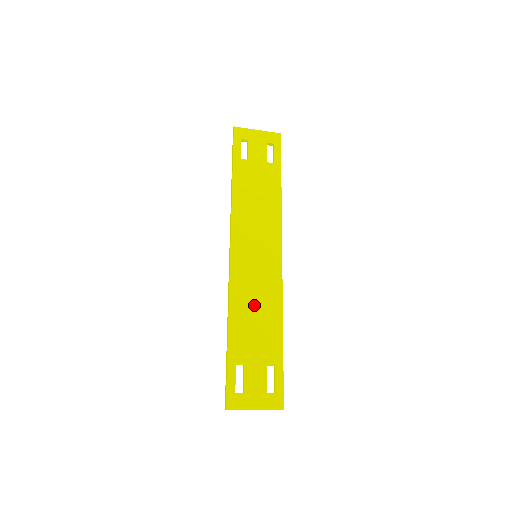
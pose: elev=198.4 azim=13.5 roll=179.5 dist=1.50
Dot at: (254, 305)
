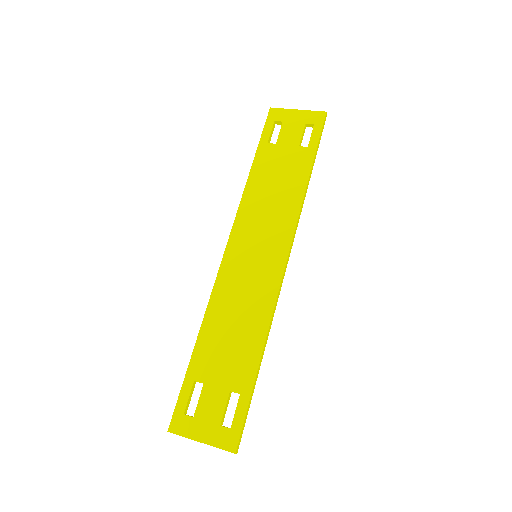
Dot at: (235, 314)
